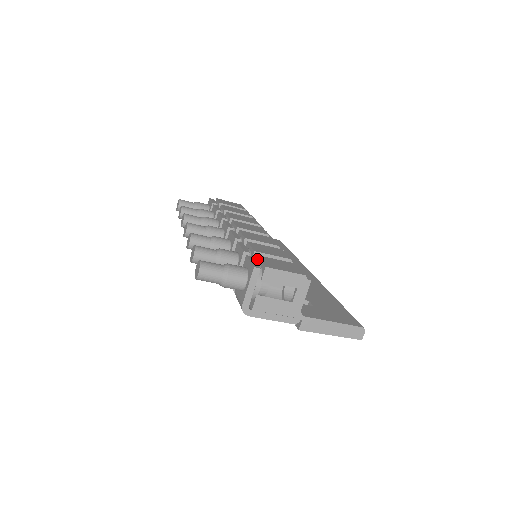
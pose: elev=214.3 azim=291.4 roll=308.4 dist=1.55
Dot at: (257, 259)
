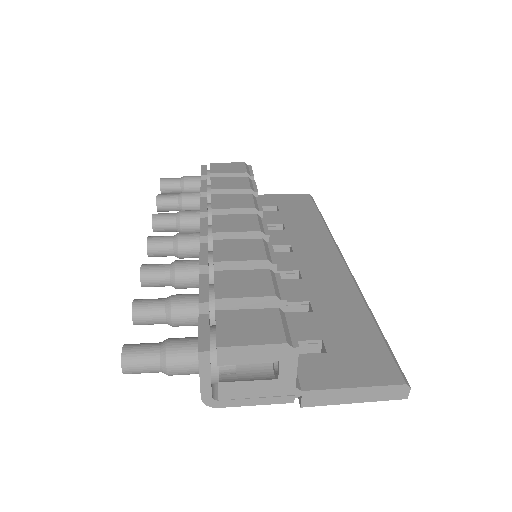
Dot at: (215, 319)
